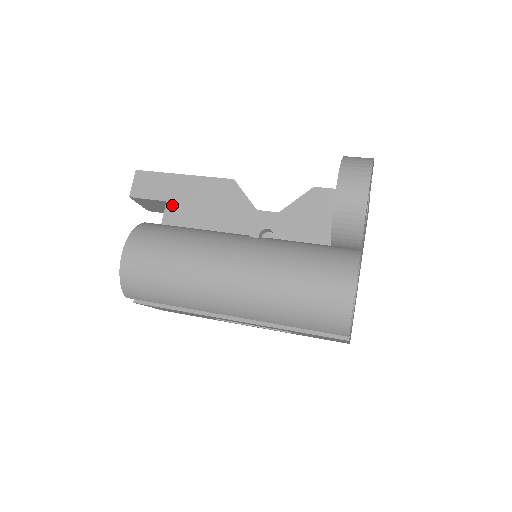
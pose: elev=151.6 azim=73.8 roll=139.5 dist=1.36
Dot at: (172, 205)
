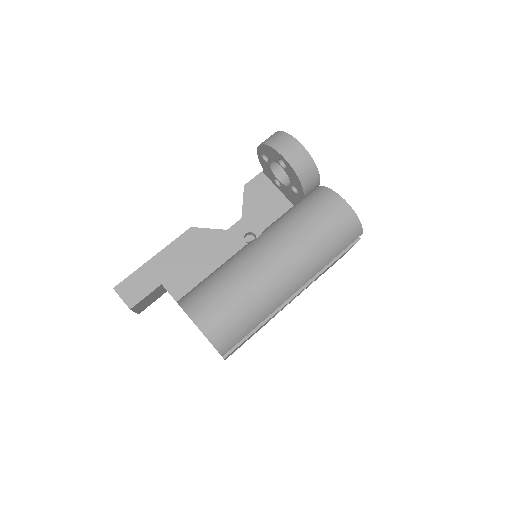
Dot at: (168, 282)
